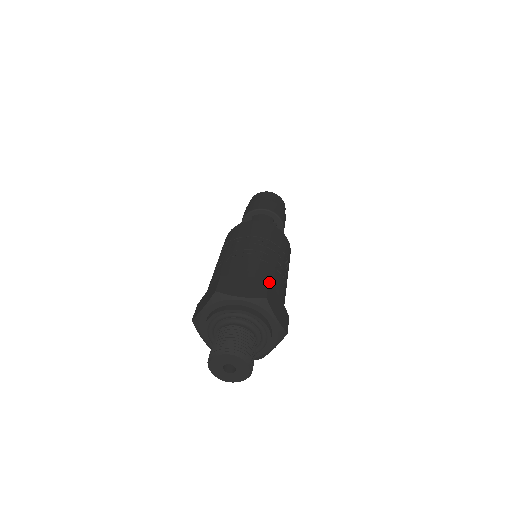
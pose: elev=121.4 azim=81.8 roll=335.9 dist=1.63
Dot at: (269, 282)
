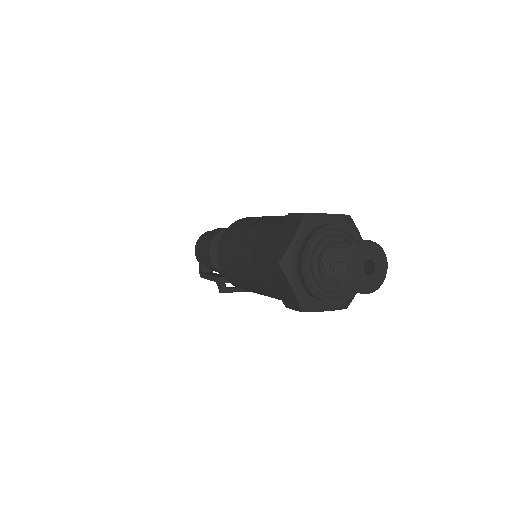
Dot at: occluded
